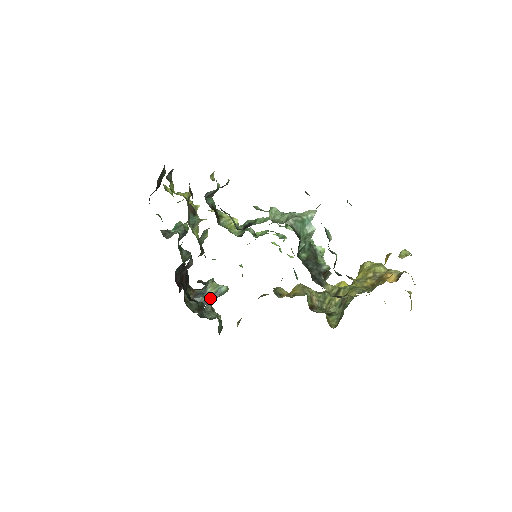
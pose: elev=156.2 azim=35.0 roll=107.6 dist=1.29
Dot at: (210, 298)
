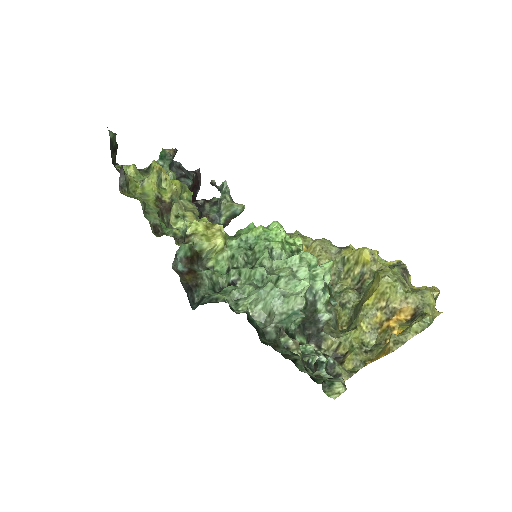
Dot at: (227, 220)
